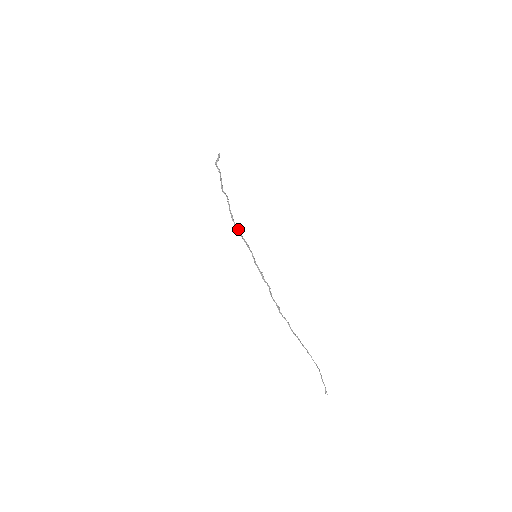
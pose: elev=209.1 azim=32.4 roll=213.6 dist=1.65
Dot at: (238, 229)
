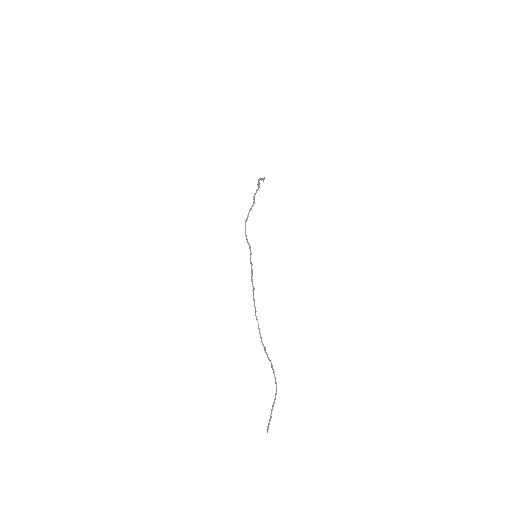
Dot at: occluded
